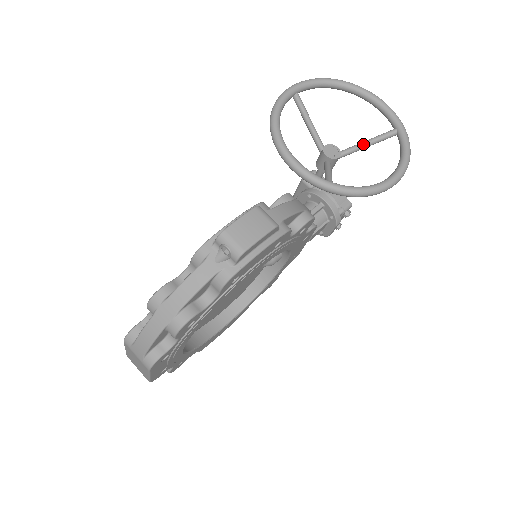
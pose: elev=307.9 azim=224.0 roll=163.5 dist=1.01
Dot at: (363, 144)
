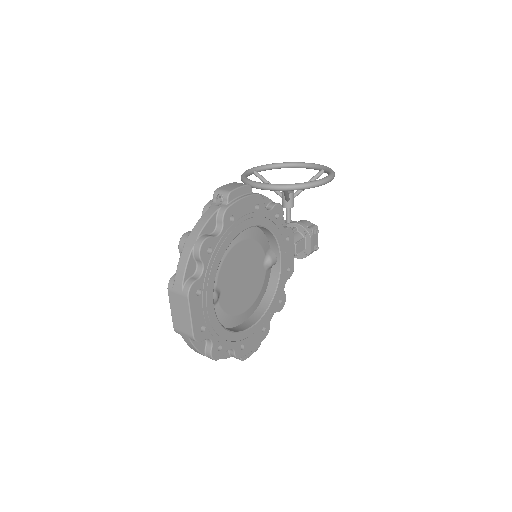
Dot at: occluded
